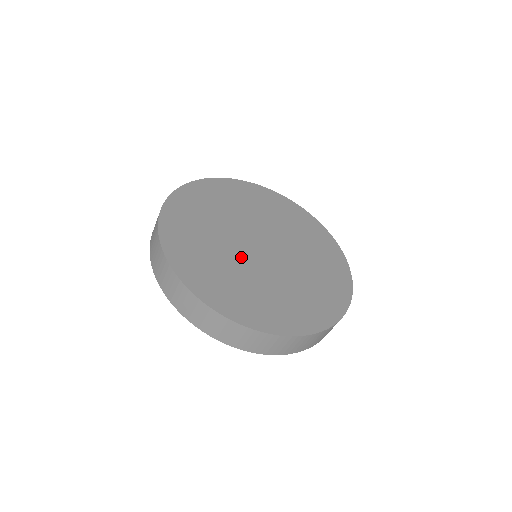
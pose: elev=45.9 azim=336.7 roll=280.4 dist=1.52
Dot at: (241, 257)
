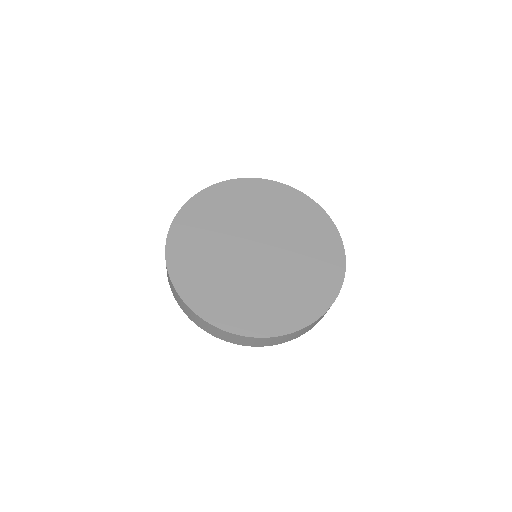
Dot at: (230, 247)
